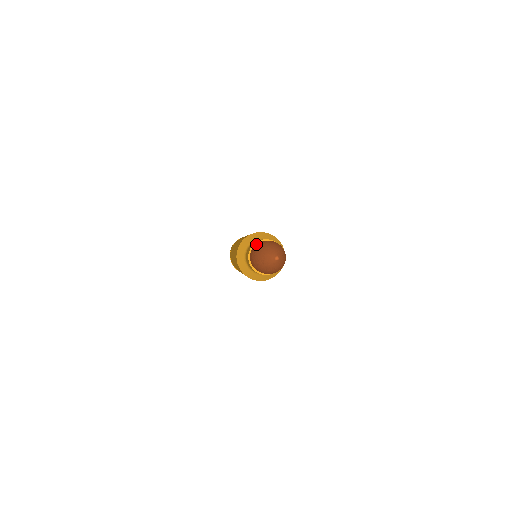
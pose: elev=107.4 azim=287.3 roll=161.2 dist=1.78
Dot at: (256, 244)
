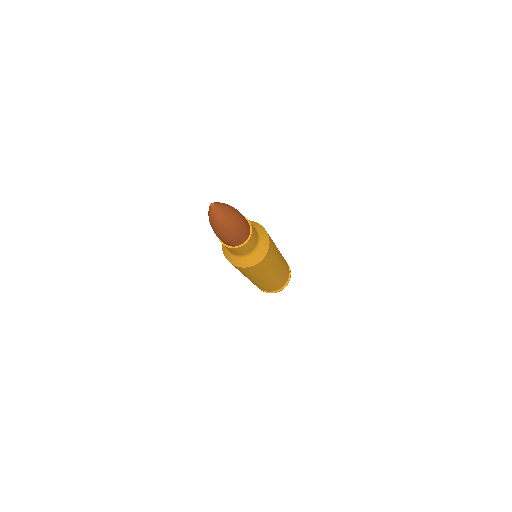
Dot at: occluded
